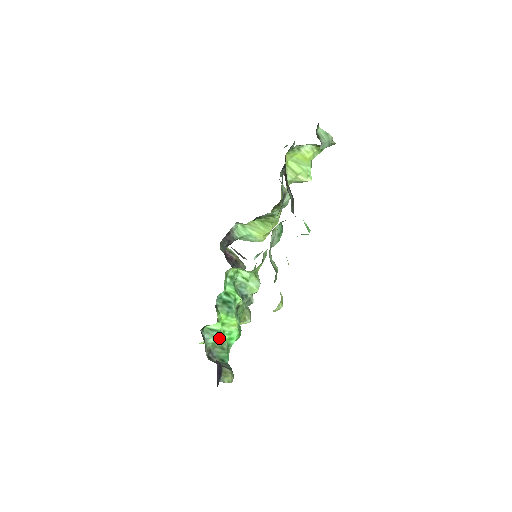
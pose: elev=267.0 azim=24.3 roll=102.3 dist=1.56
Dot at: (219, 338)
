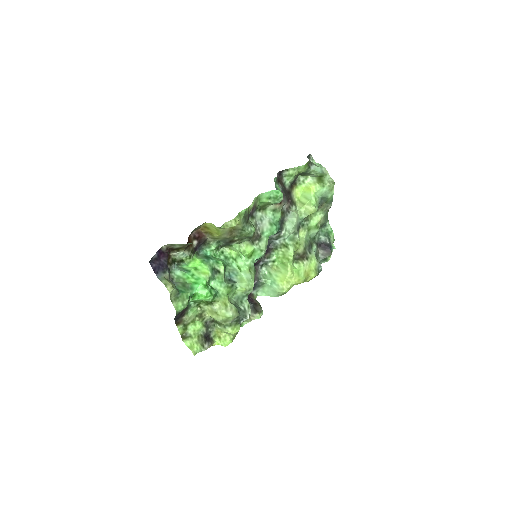
Dot at: (186, 276)
